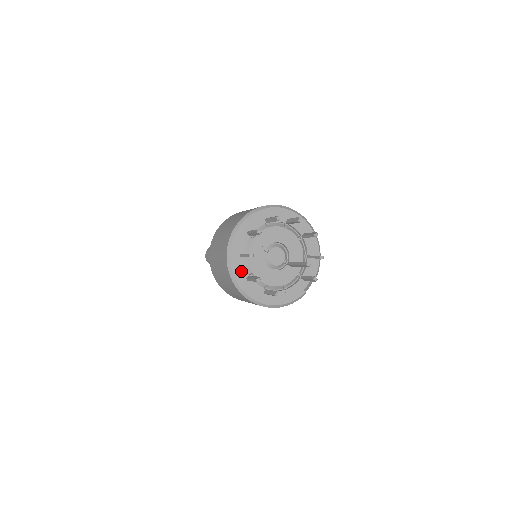
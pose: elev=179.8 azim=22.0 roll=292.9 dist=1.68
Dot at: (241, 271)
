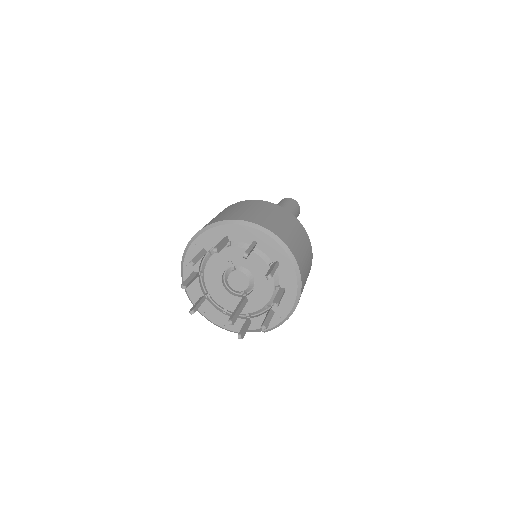
Dot at: occluded
